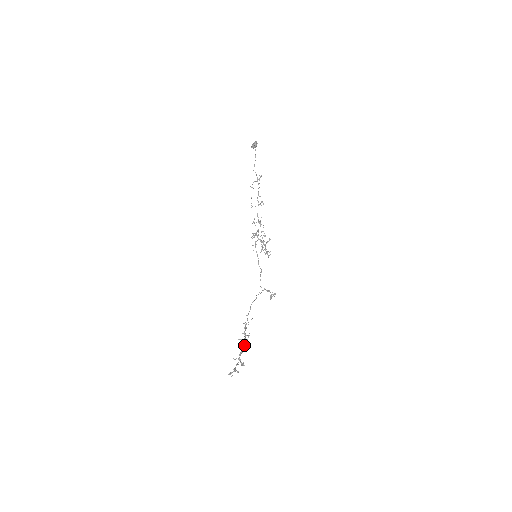
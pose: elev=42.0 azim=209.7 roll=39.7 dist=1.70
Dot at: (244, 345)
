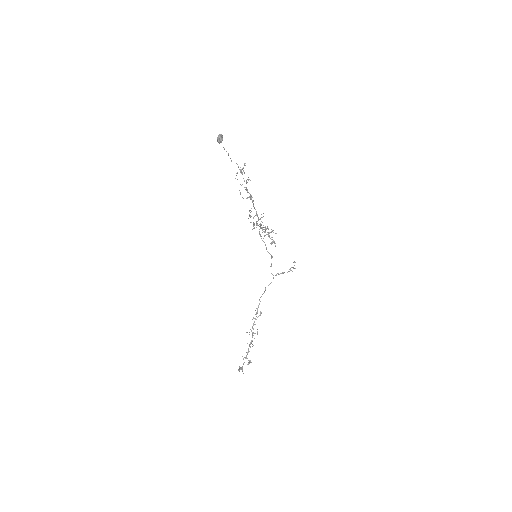
Dot at: occluded
